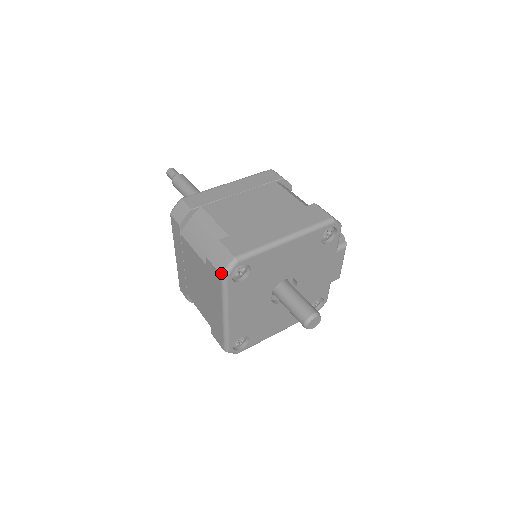
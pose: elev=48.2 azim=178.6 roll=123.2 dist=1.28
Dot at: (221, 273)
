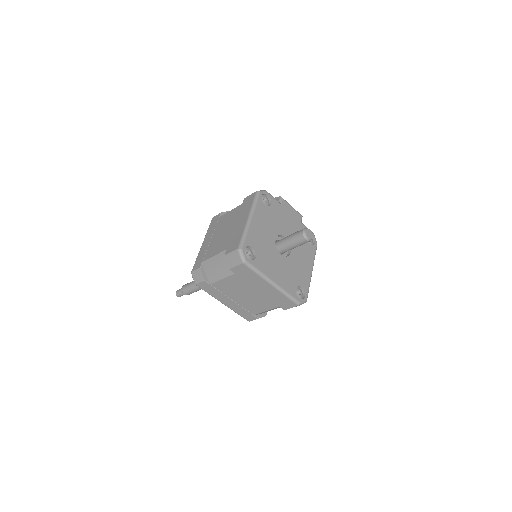
Dot at: (242, 263)
